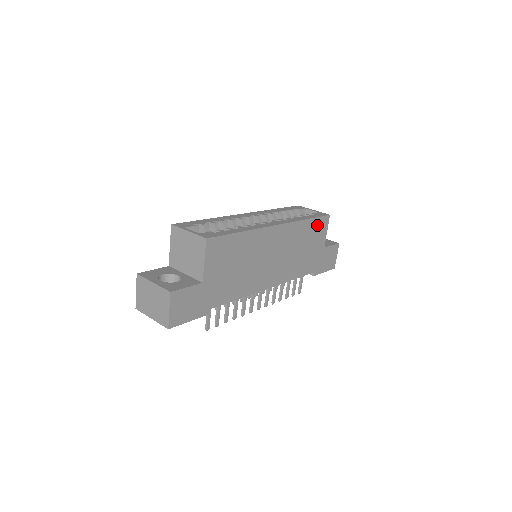
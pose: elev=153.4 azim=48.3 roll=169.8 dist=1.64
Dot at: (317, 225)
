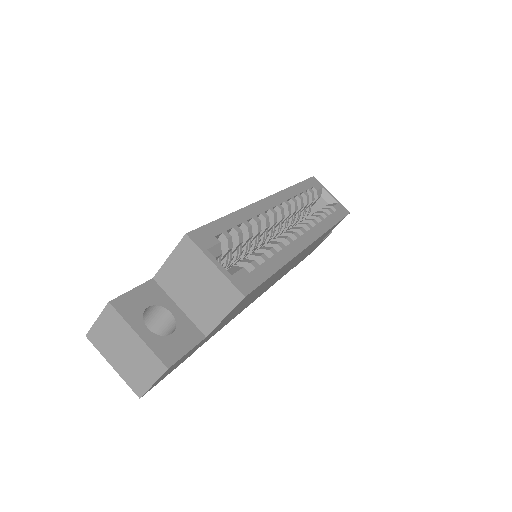
Dot at: occluded
